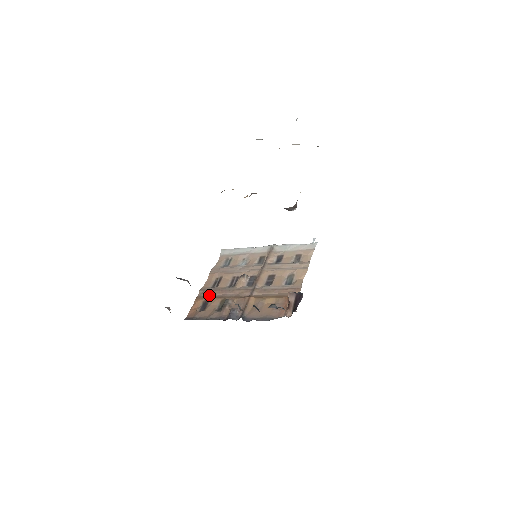
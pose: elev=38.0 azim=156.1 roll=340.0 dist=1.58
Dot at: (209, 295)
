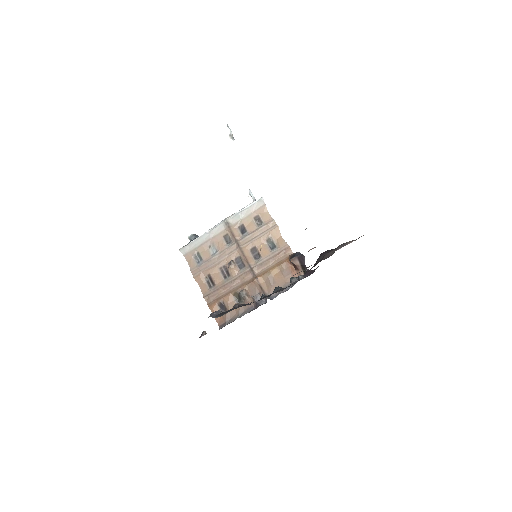
Dot at: (217, 297)
